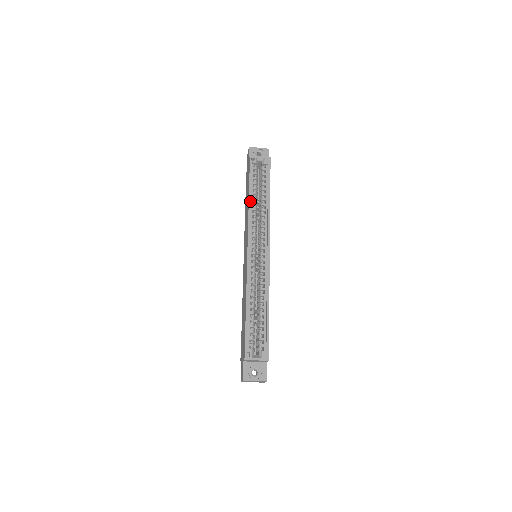
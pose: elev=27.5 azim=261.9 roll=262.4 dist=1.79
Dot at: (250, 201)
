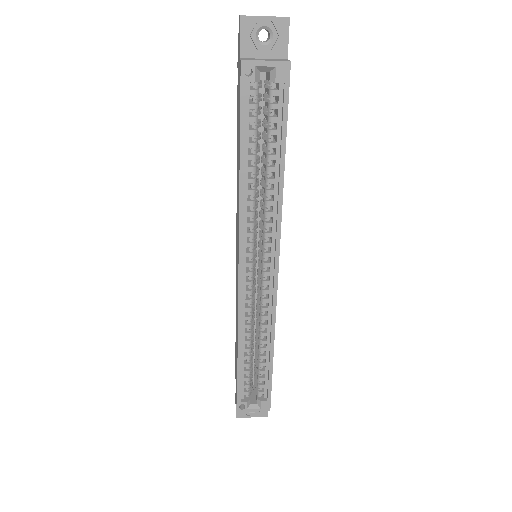
Dot at: (242, 180)
